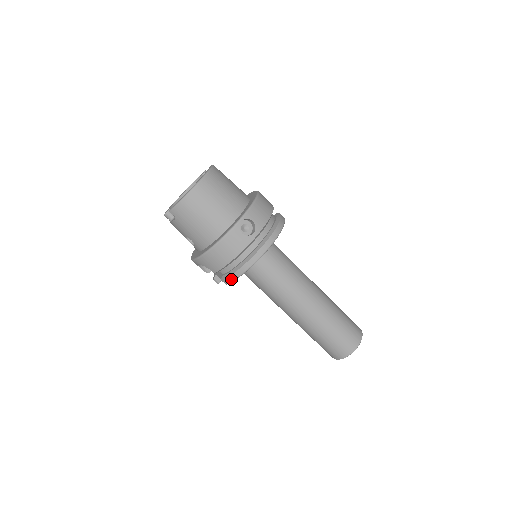
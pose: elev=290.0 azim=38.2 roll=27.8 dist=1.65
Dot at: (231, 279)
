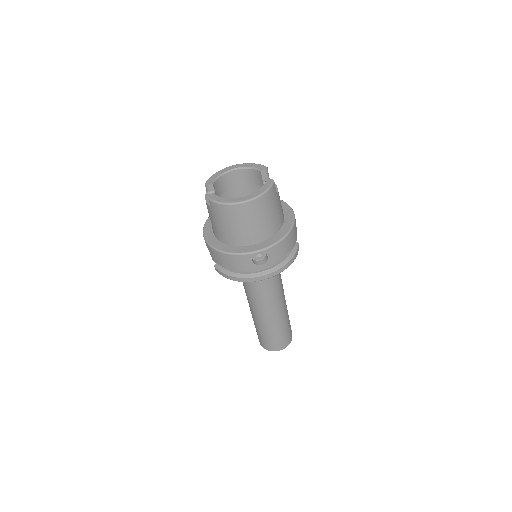
Dot at: (221, 274)
